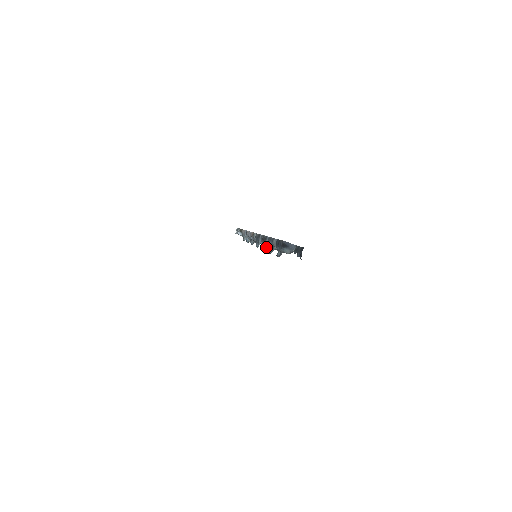
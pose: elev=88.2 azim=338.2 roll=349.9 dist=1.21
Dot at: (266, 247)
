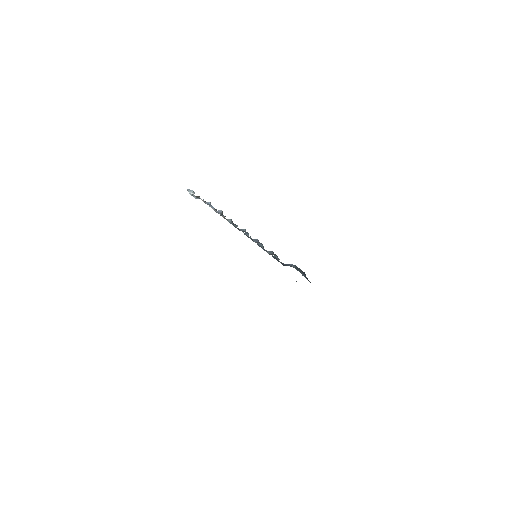
Dot at: occluded
